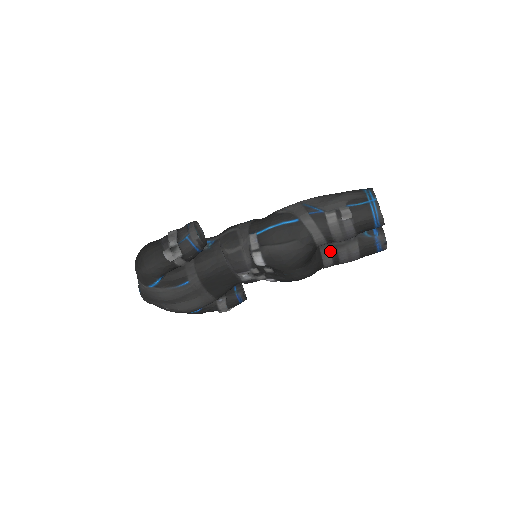
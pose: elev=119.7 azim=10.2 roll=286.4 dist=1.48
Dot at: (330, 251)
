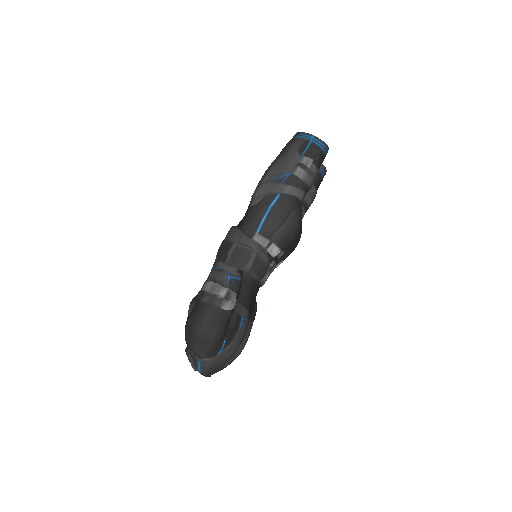
Dot at: occluded
